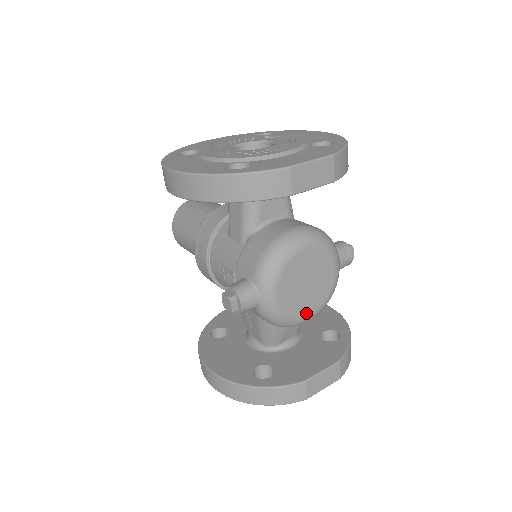
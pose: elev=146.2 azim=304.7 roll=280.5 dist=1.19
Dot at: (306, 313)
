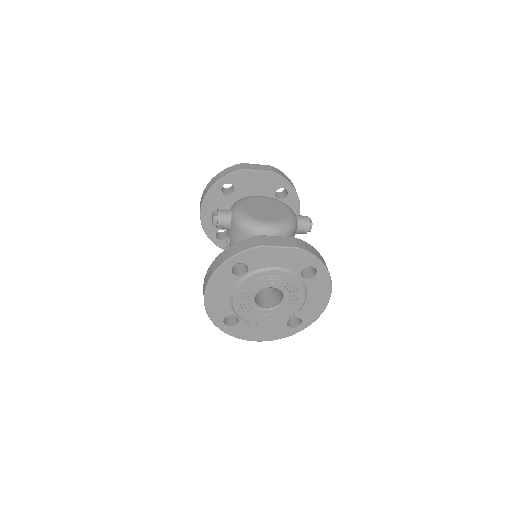
Dot at: (266, 220)
